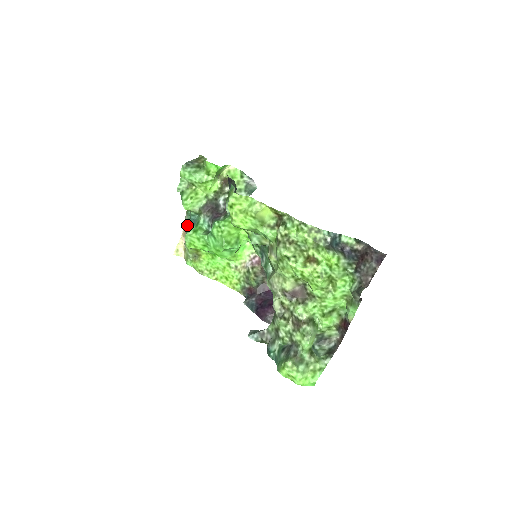
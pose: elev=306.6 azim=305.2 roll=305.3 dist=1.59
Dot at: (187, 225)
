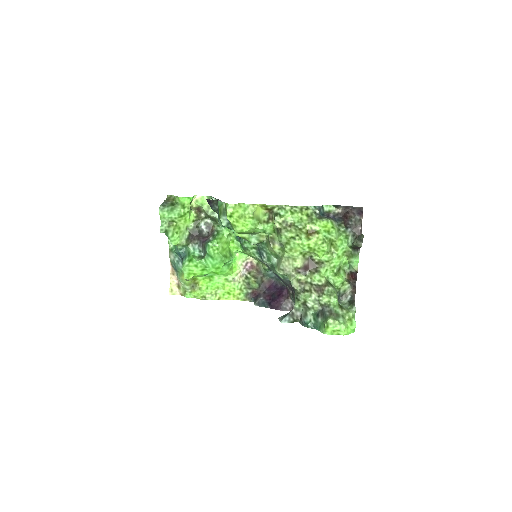
Dot at: (175, 262)
